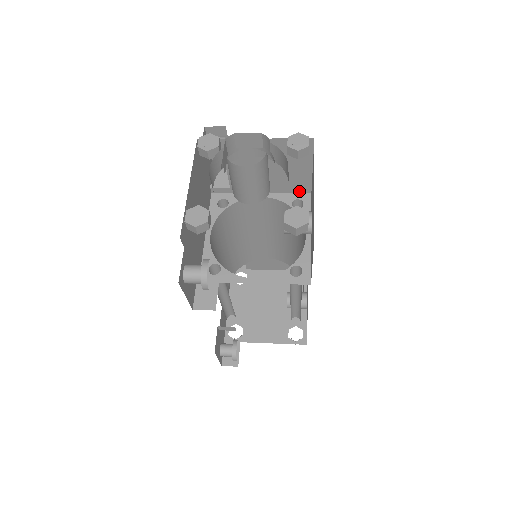
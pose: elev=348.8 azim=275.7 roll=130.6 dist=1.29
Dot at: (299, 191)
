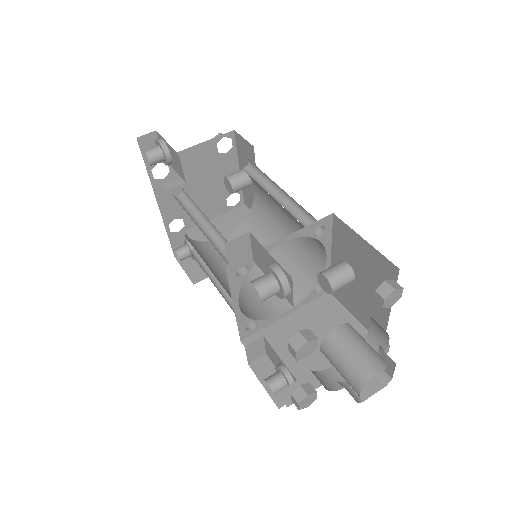
Dot at: (323, 221)
